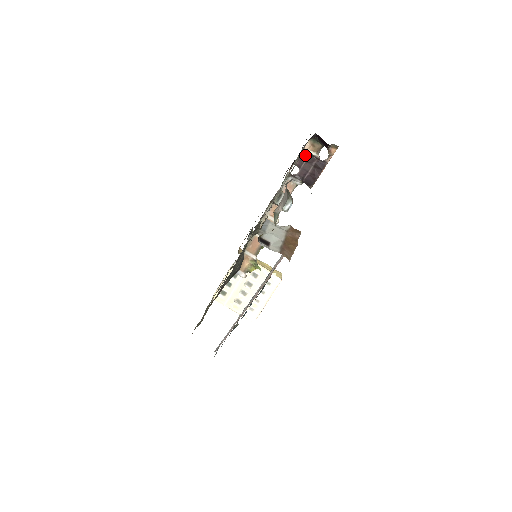
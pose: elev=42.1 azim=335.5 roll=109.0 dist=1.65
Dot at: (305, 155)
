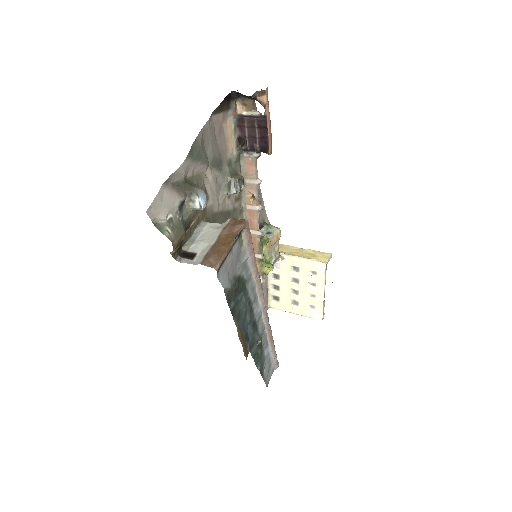
Dot at: (241, 121)
